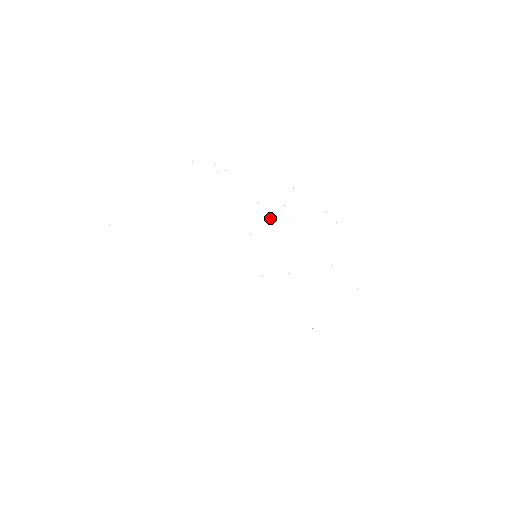
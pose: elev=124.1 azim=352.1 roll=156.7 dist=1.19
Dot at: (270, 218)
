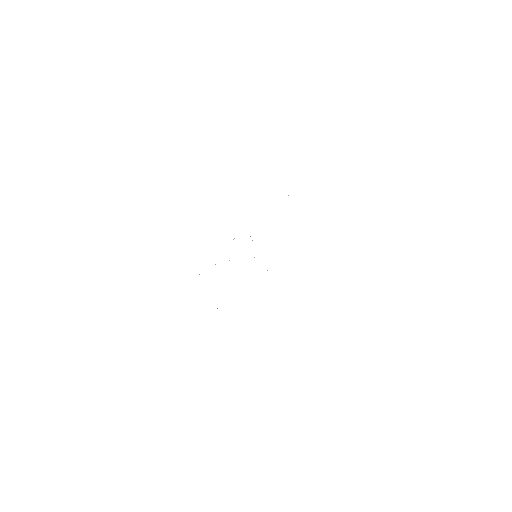
Dot at: occluded
